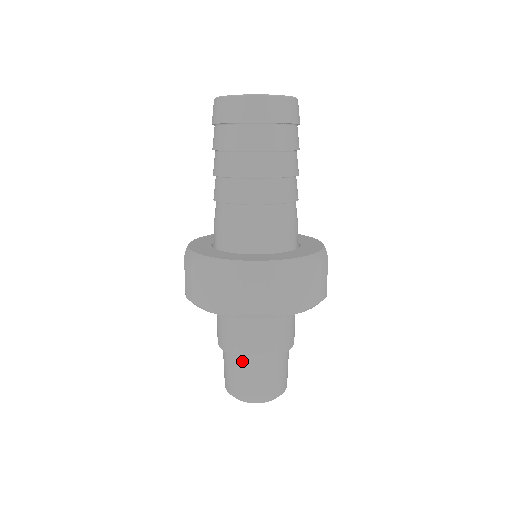
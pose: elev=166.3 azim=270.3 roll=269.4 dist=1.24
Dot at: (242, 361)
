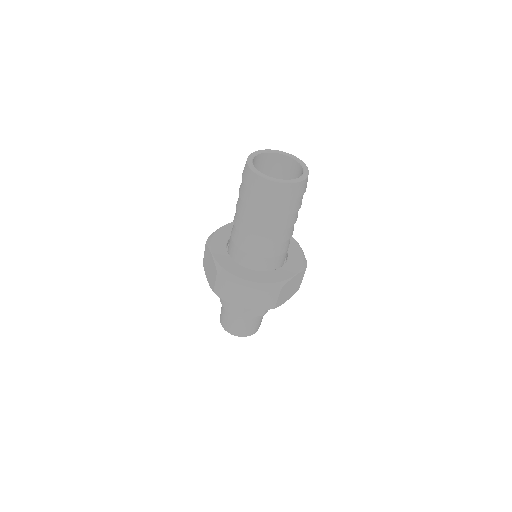
Dot at: (243, 319)
